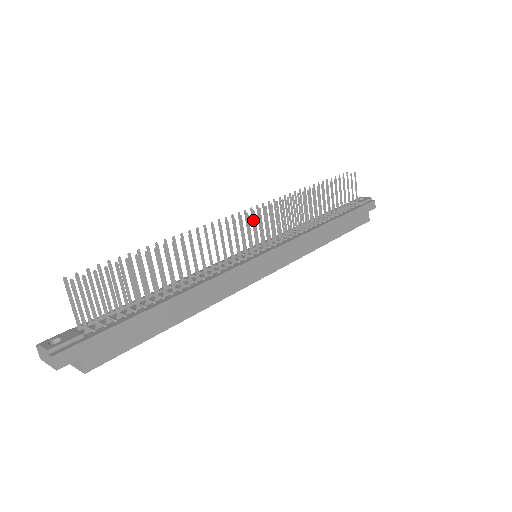
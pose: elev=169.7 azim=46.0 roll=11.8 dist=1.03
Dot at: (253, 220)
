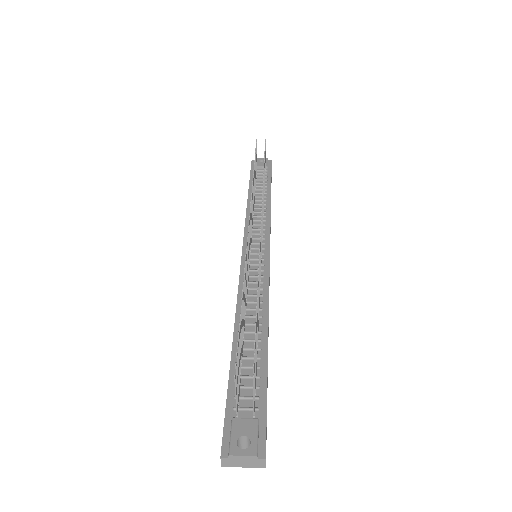
Dot at: occluded
